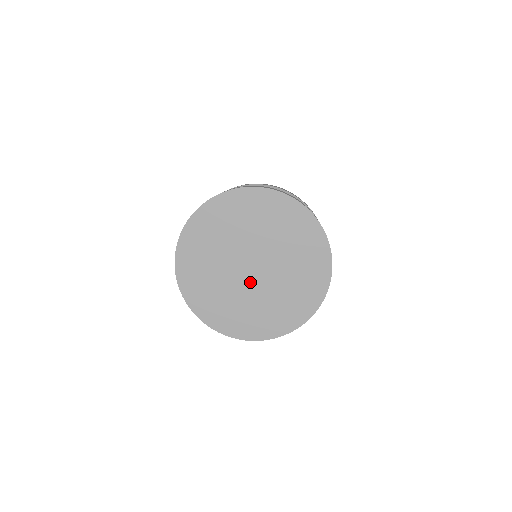
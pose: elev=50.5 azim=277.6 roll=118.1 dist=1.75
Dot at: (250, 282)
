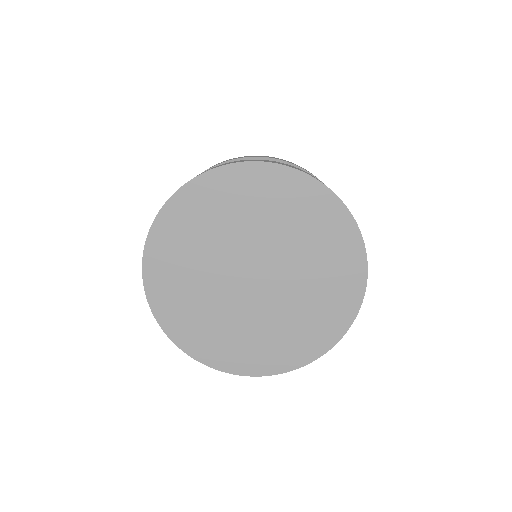
Dot at: (261, 297)
